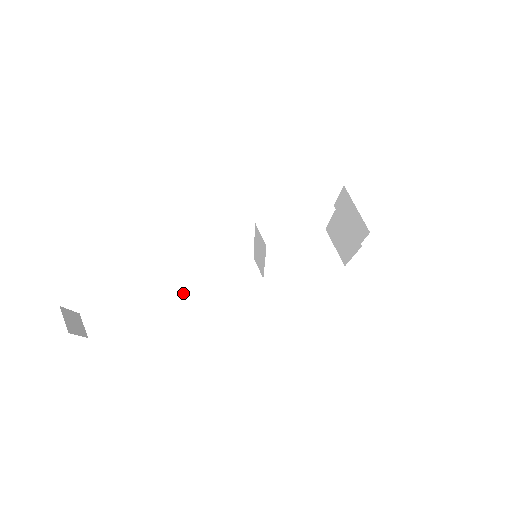
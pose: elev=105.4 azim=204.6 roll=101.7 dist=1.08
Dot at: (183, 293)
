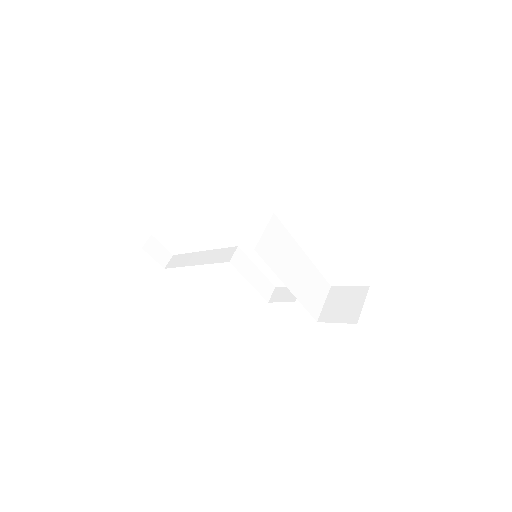
Dot at: (208, 262)
